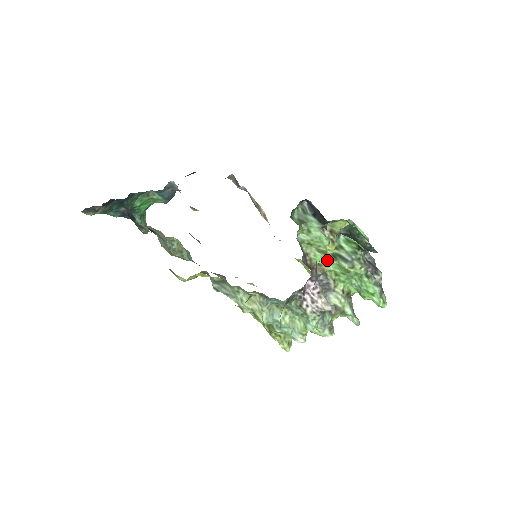
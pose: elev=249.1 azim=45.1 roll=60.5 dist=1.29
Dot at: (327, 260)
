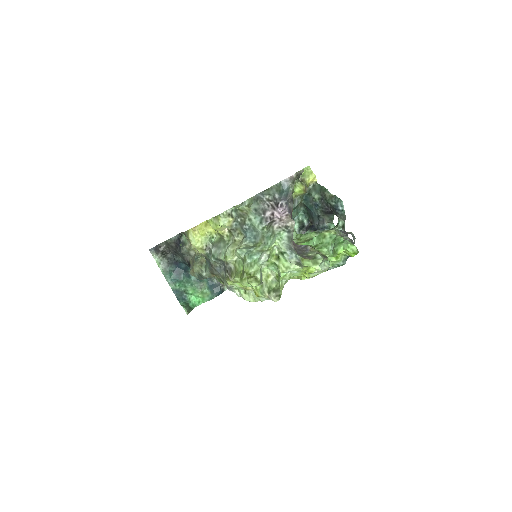
Dot at: (311, 243)
